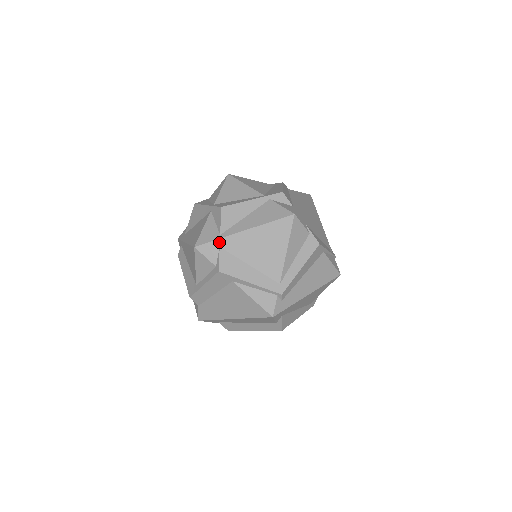
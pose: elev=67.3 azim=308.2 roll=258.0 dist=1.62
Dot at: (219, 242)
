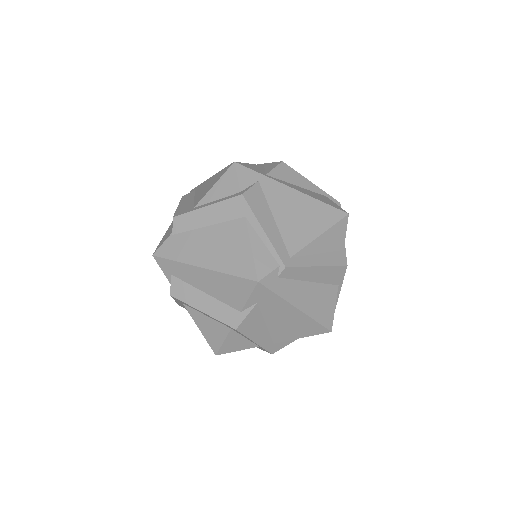
Dot at: (261, 177)
